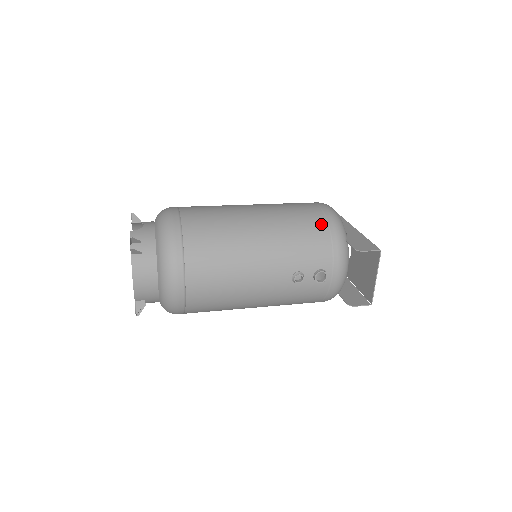
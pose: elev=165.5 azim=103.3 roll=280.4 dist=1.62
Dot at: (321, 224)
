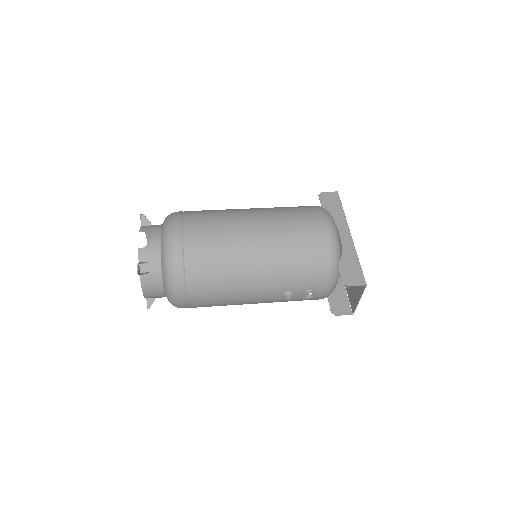
Dot at: (316, 250)
